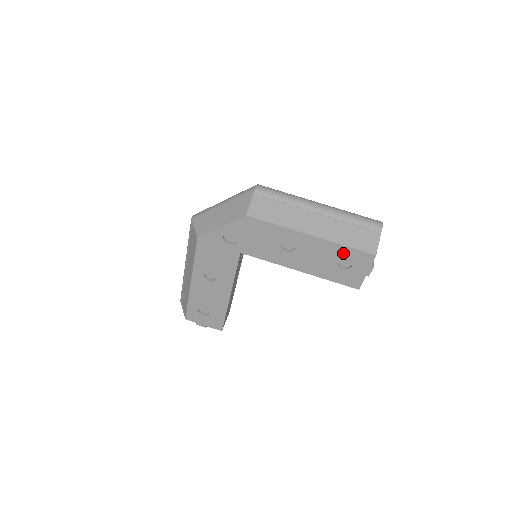
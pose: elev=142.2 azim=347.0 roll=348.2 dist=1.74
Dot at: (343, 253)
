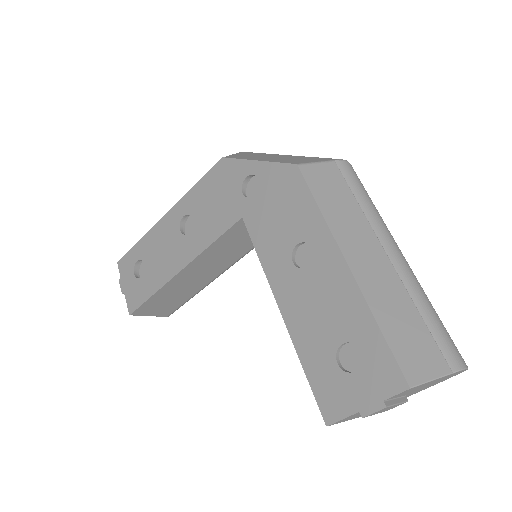
Dot at: (363, 335)
